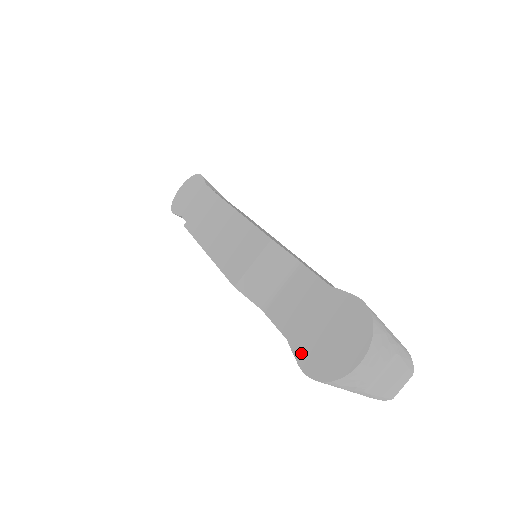
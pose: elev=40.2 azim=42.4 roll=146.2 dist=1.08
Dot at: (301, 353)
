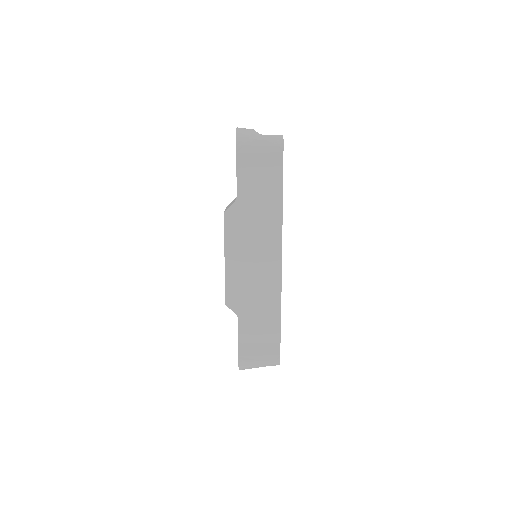
Dot at: occluded
